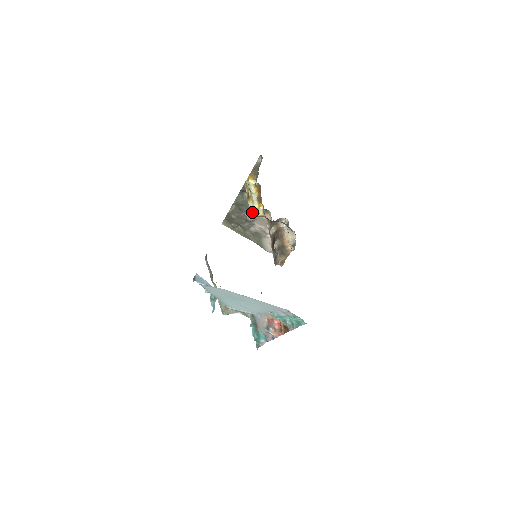
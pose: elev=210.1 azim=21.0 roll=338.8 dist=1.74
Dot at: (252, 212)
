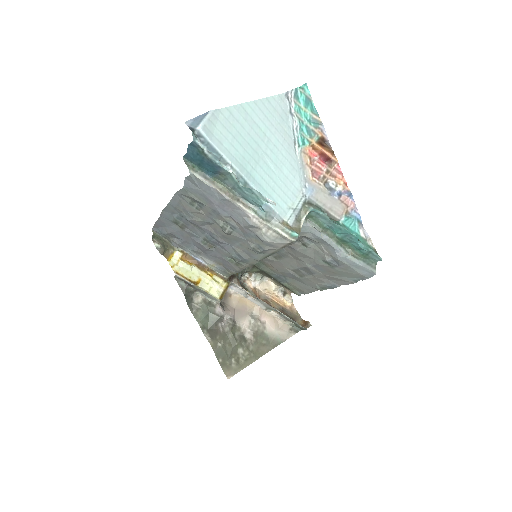
Dot at: (215, 292)
